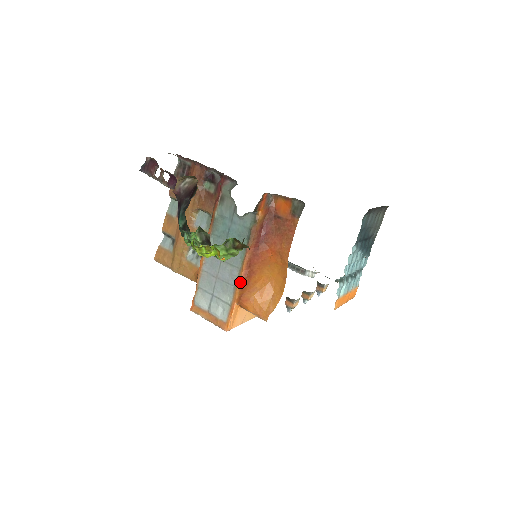
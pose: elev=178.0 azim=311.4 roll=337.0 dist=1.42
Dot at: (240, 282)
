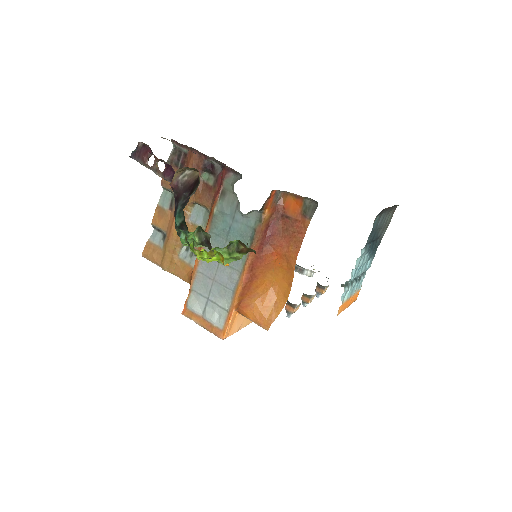
Dot at: (240, 287)
